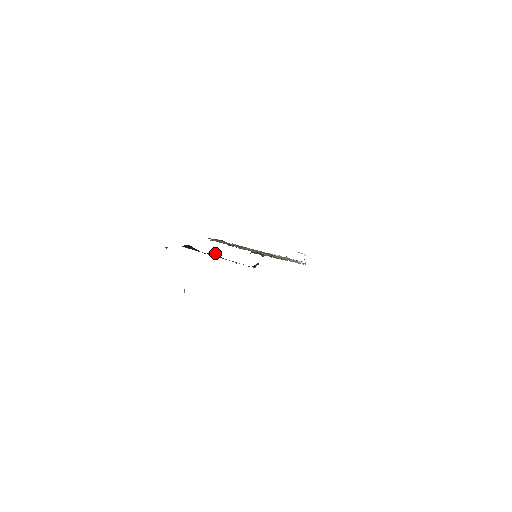
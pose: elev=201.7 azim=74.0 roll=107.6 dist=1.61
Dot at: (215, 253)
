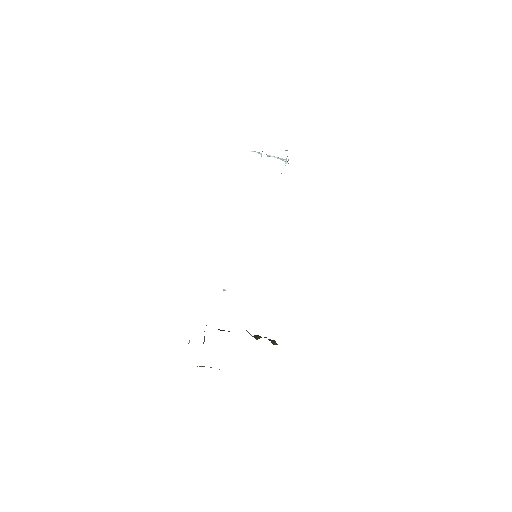
Dot at: occluded
